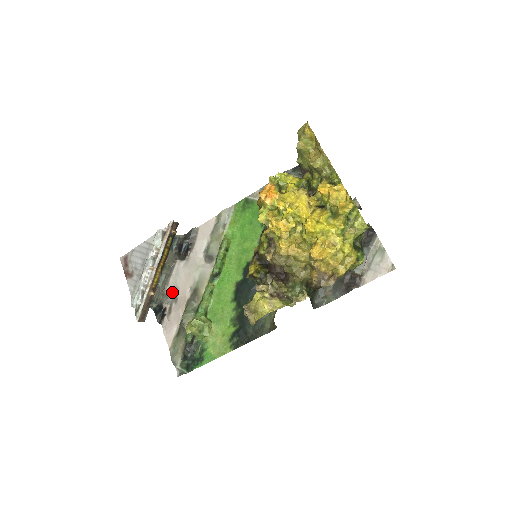
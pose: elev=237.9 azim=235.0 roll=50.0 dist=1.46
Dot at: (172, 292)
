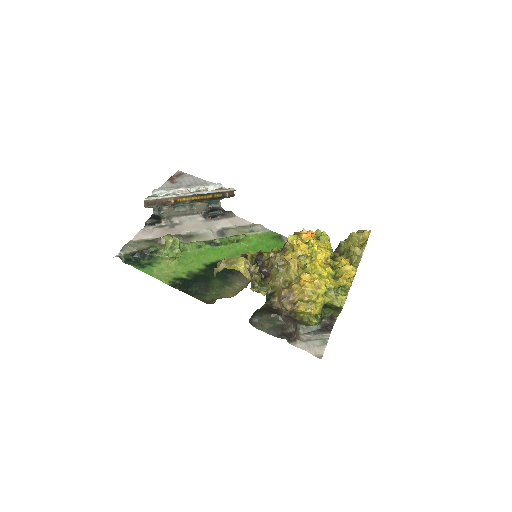
Dot at: (175, 222)
